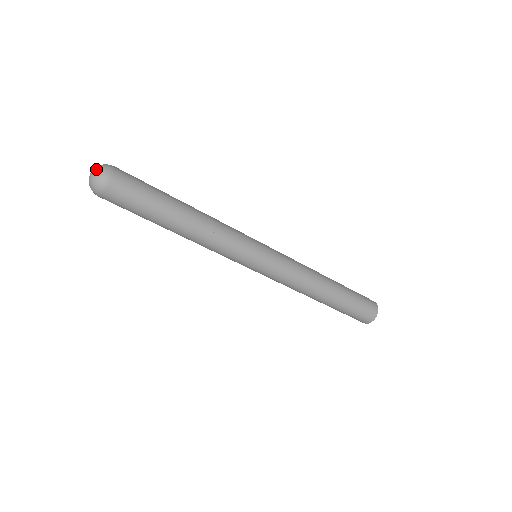
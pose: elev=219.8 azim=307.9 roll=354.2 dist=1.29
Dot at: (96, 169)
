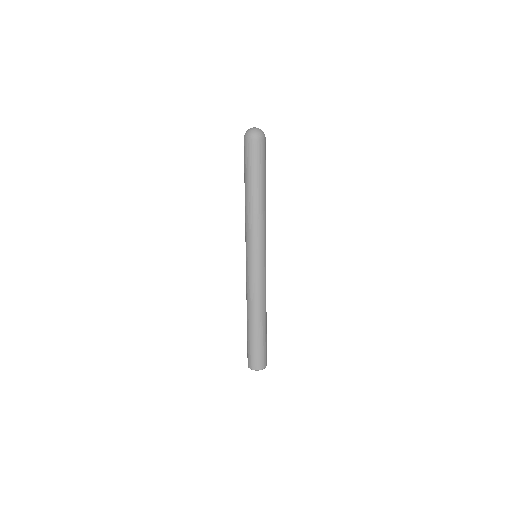
Dot at: (260, 129)
